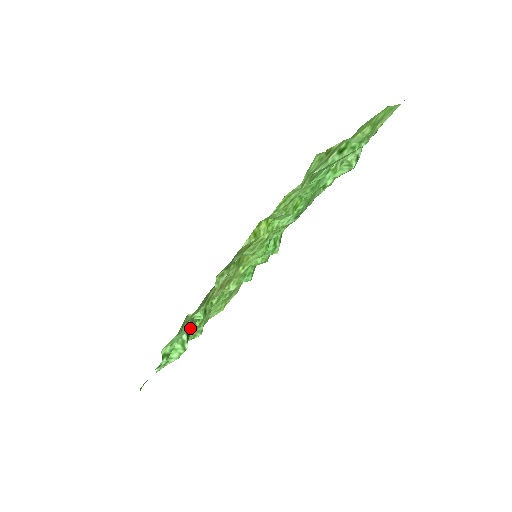
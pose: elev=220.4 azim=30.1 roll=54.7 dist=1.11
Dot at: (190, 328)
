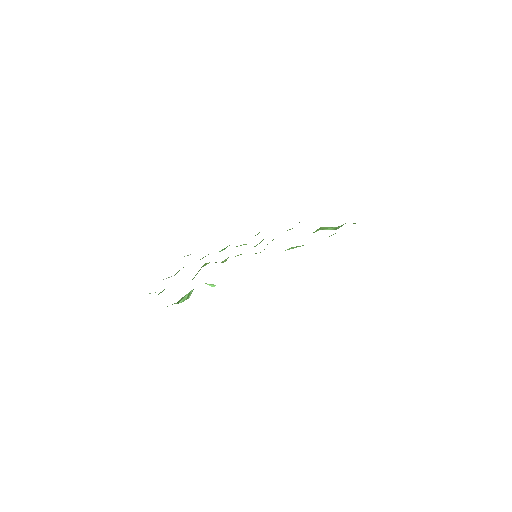
Dot at: occluded
